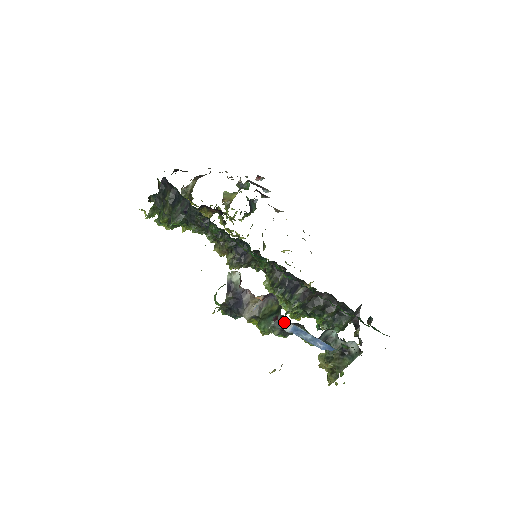
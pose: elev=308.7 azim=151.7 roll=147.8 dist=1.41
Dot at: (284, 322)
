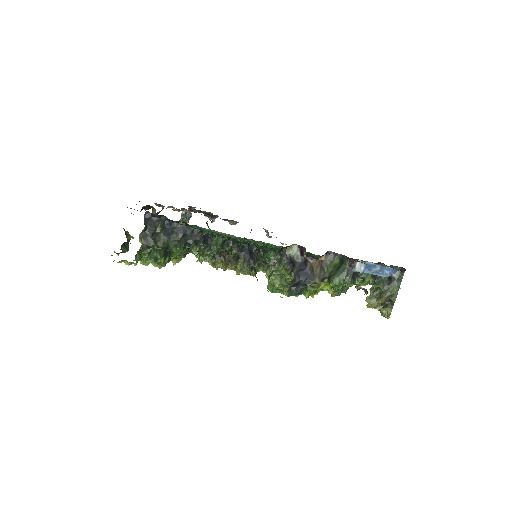
Dot at: (356, 265)
